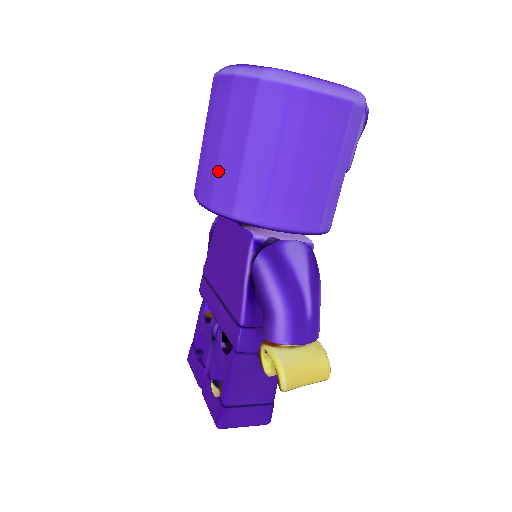
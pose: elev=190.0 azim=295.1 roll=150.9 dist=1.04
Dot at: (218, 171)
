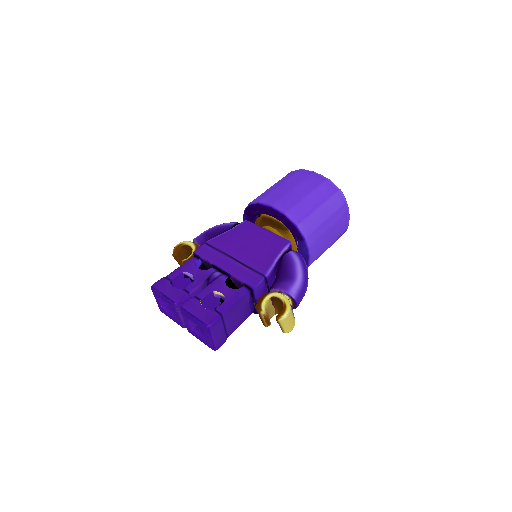
Dot at: (300, 203)
